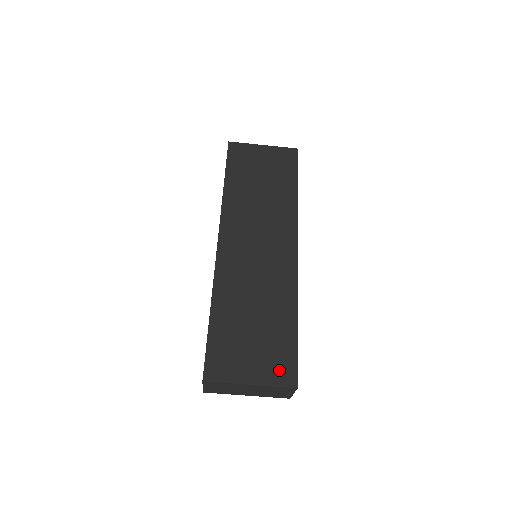
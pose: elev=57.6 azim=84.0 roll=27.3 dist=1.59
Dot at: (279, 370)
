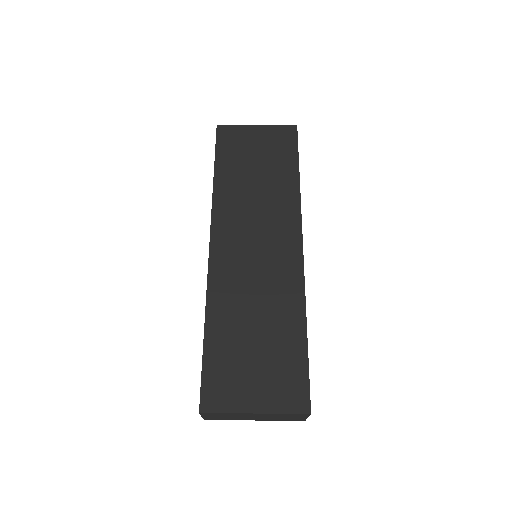
Dot at: (288, 393)
